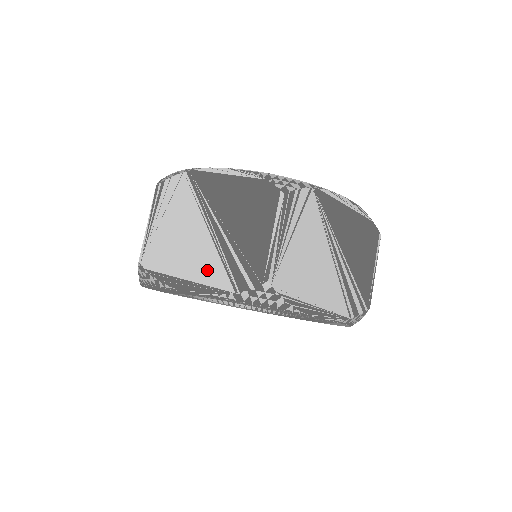
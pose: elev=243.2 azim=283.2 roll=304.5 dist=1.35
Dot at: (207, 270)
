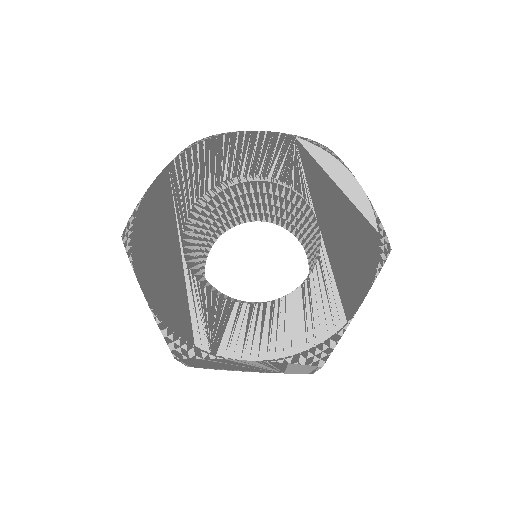
Dot at: occluded
